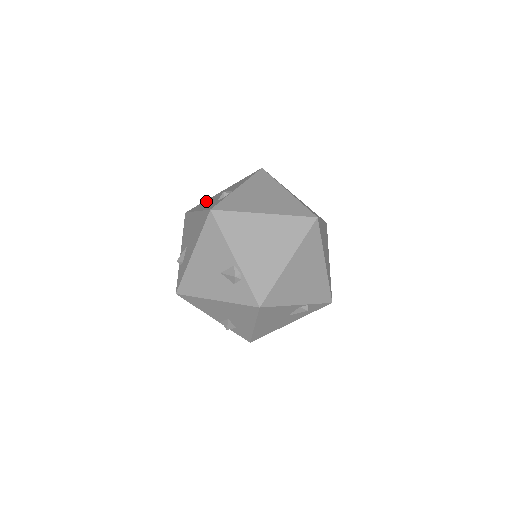
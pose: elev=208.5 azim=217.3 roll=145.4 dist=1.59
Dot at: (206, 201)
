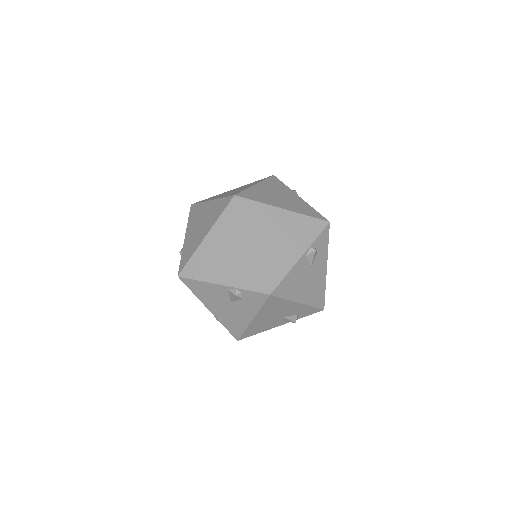
Dot at: occluded
